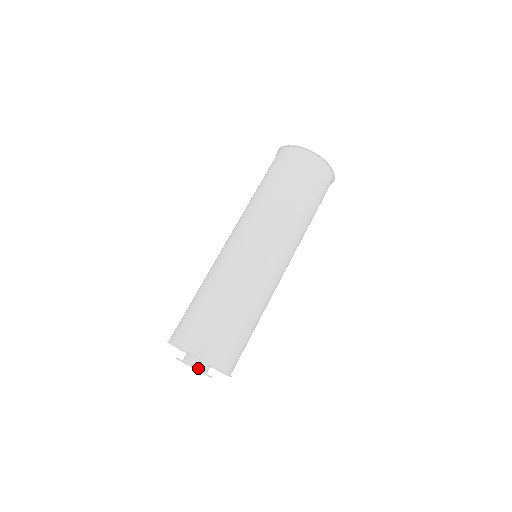
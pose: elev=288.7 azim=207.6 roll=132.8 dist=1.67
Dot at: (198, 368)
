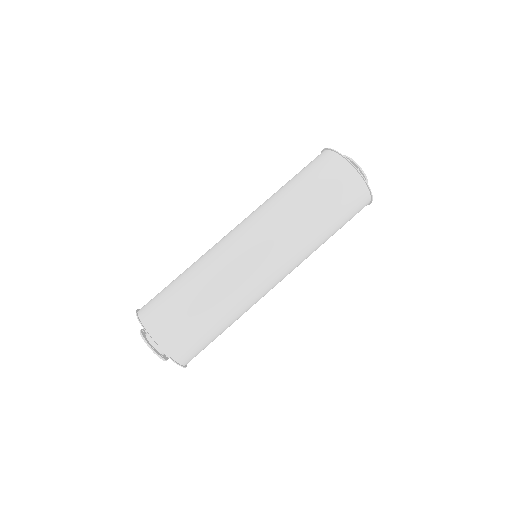
Dot at: (148, 338)
